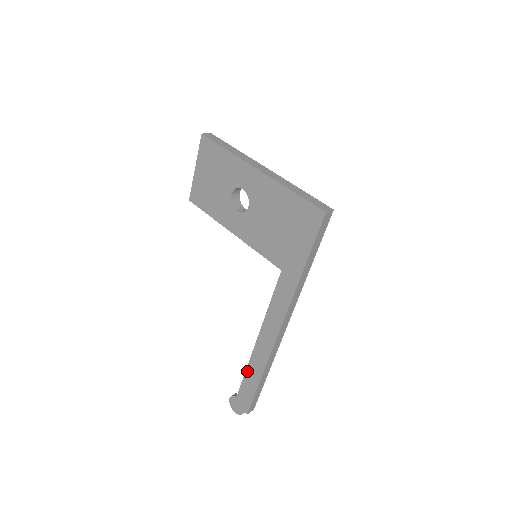
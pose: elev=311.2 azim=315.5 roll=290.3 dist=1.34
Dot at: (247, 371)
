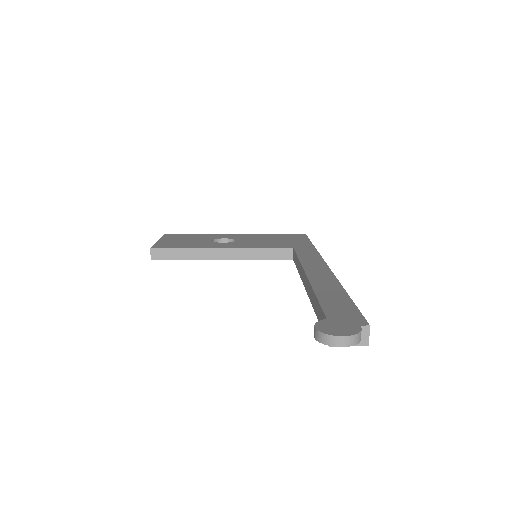
Dot at: (317, 292)
